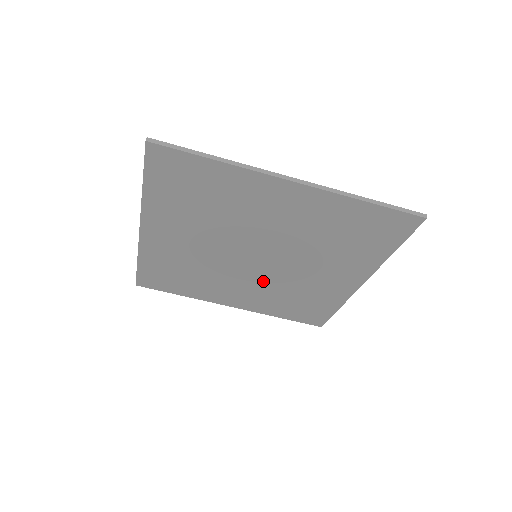
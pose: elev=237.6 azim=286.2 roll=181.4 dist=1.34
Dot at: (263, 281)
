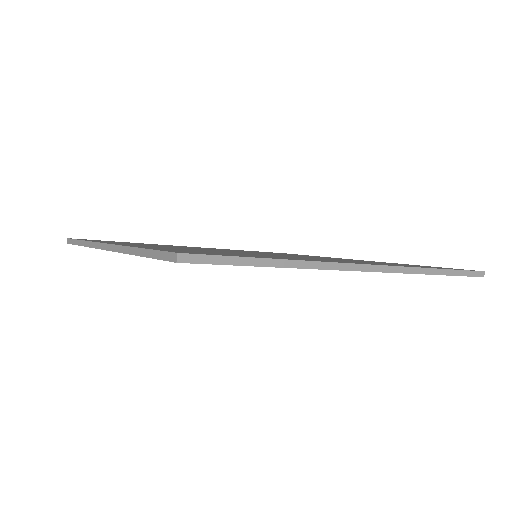
Dot at: occluded
